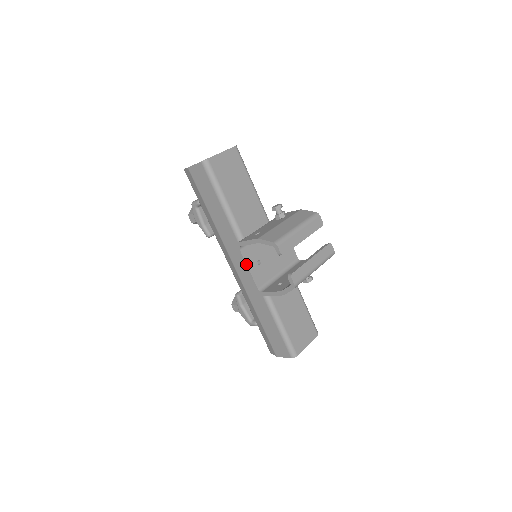
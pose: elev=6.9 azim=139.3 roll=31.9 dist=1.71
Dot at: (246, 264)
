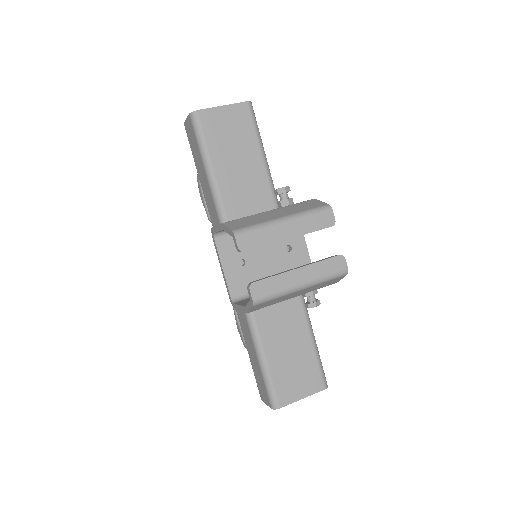
Dot at: (220, 260)
